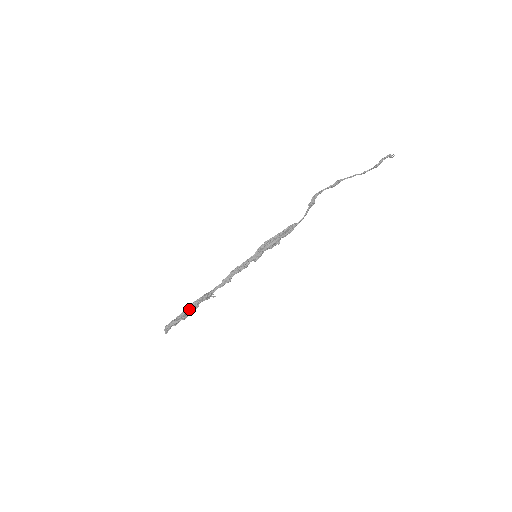
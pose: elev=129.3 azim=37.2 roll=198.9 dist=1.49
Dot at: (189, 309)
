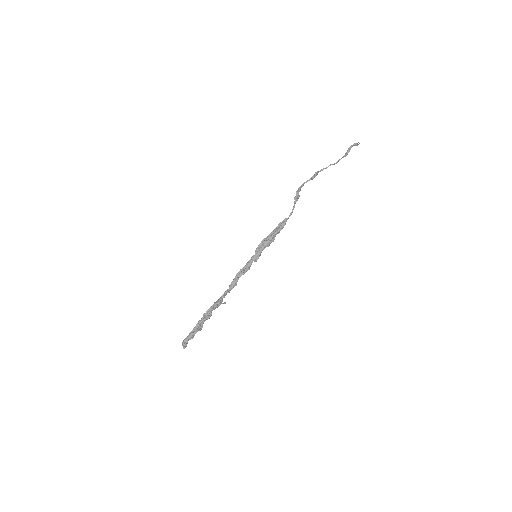
Dot at: (203, 319)
